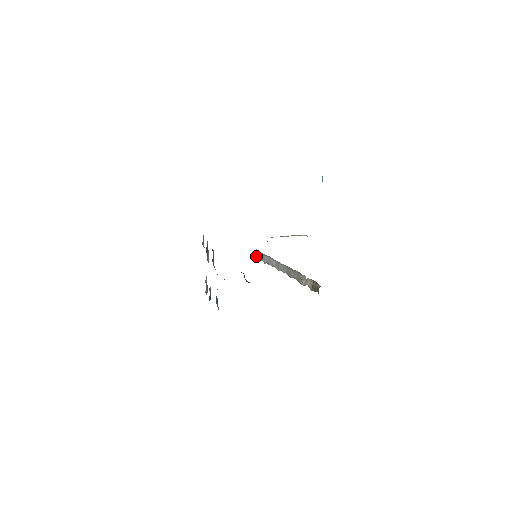
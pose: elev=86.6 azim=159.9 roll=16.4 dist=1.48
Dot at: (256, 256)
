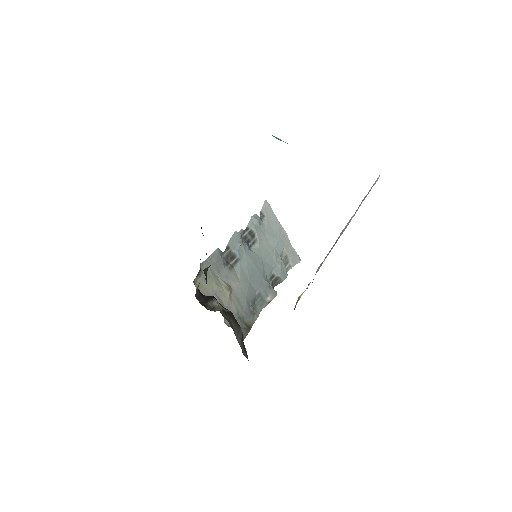
Dot at: occluded
